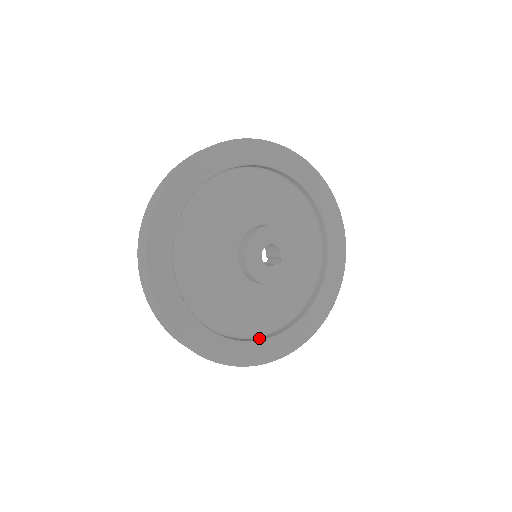
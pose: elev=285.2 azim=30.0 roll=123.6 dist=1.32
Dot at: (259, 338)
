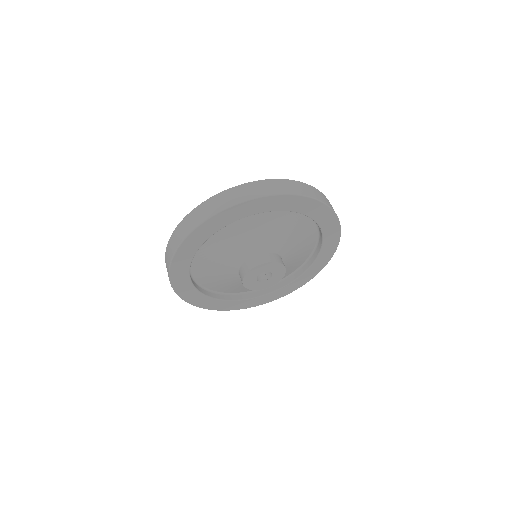
Dot at: (214, 295)
